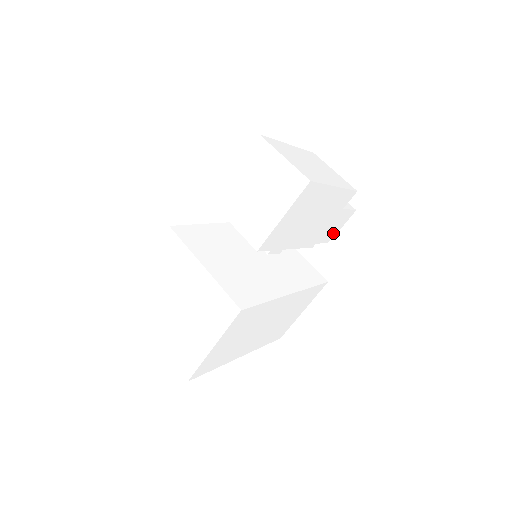
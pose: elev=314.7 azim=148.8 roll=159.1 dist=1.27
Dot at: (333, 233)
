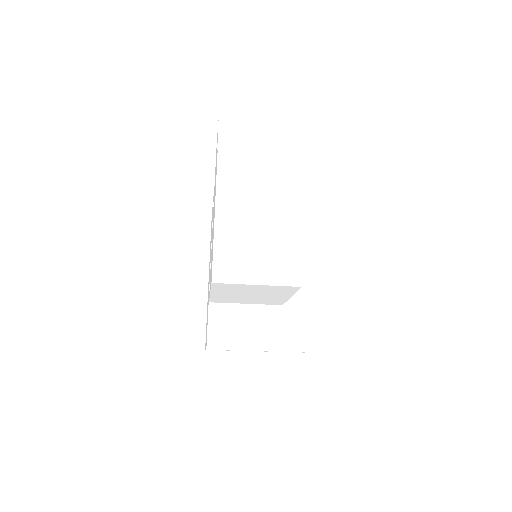
Dot at: occluded
